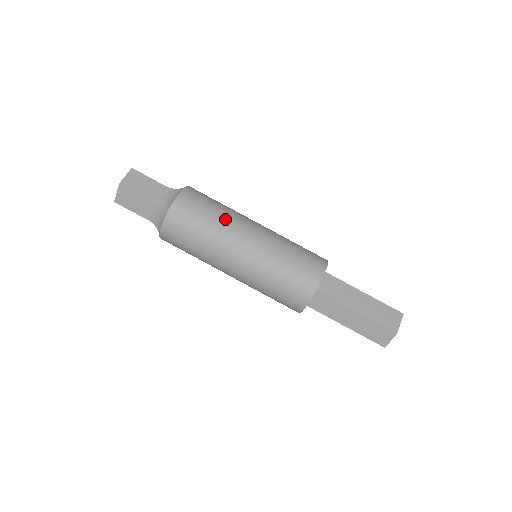
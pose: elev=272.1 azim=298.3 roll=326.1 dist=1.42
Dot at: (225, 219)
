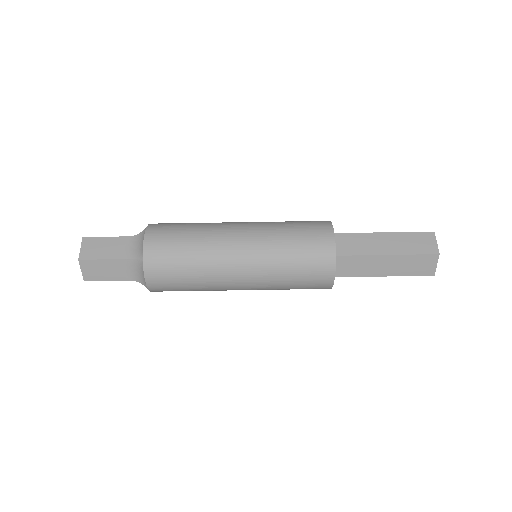
Dot at: (205, 273)
